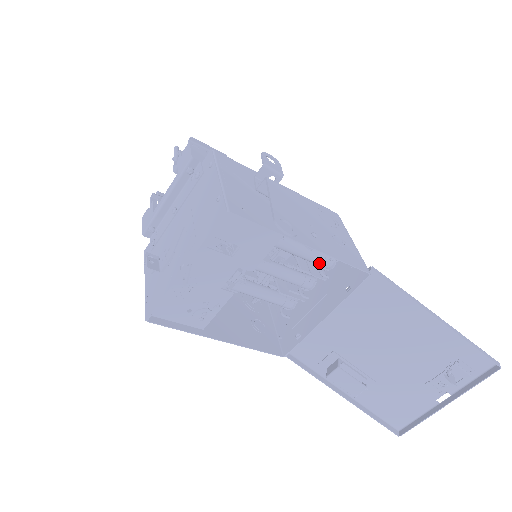
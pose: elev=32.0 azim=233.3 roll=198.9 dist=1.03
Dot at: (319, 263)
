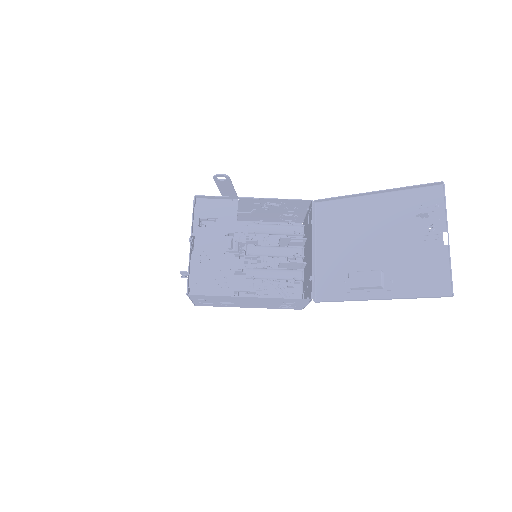
Dot at: (291, 230)
